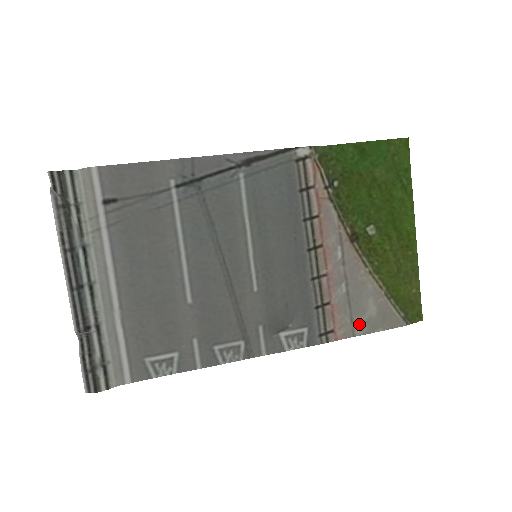
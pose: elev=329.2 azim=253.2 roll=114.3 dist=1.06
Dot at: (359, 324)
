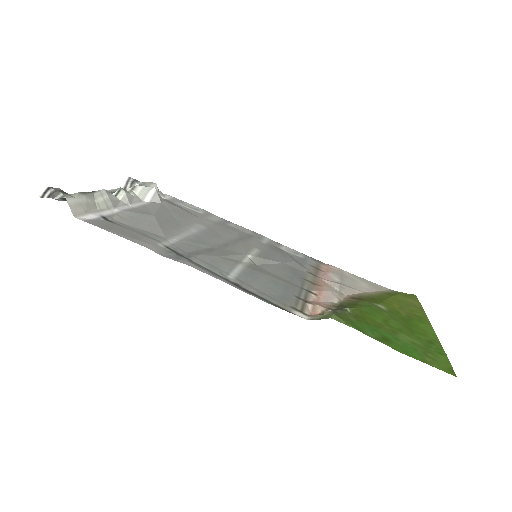
Dot at: (349, 275)
